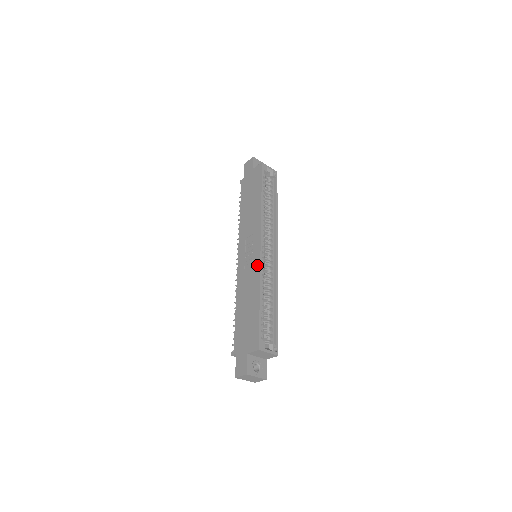
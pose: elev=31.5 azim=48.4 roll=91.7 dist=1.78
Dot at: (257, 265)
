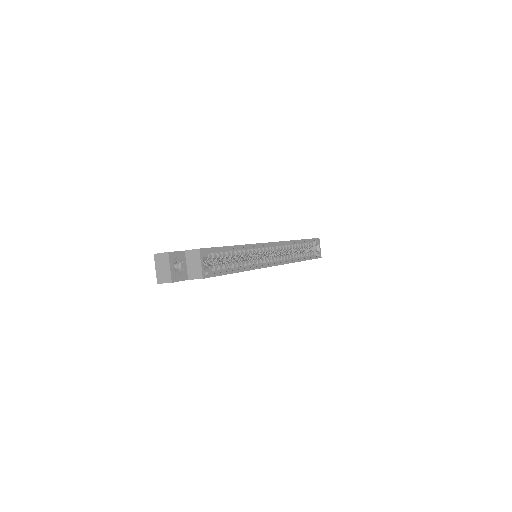
Dot at: occluded
